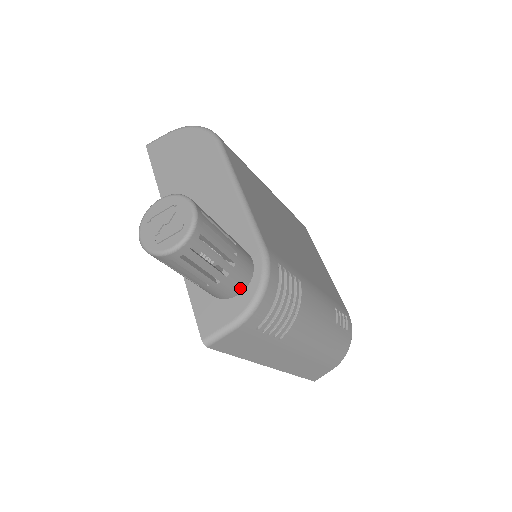
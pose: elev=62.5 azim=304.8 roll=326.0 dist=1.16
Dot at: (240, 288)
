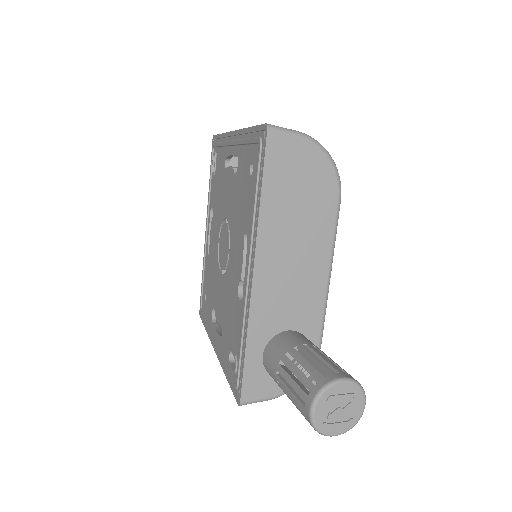
Dot at: occluded
